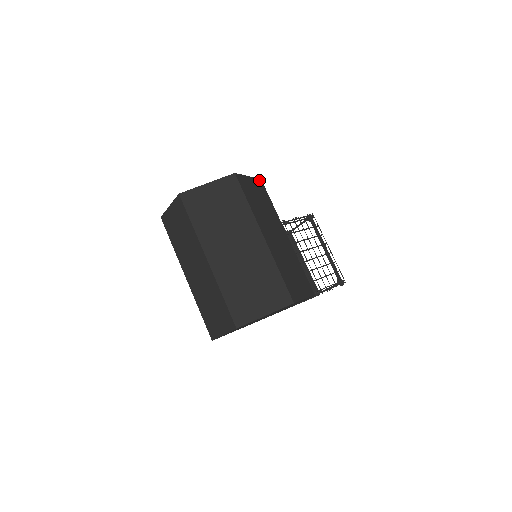
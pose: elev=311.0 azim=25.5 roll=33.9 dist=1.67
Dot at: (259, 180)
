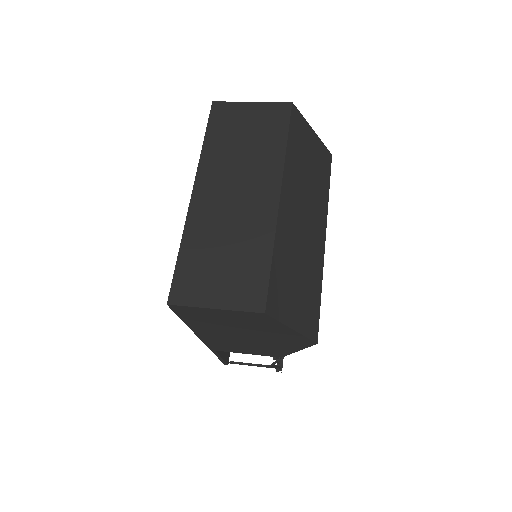
Dot at: occluded
